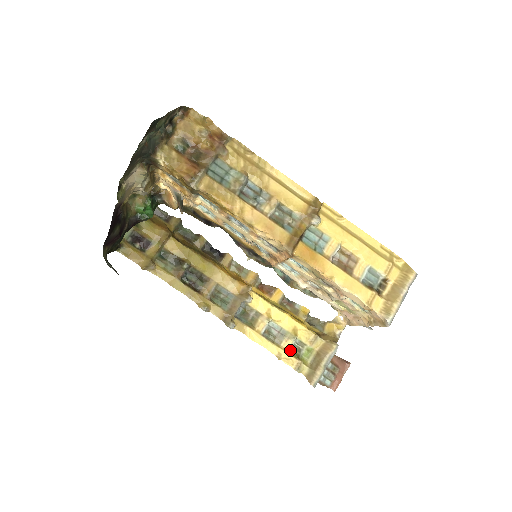
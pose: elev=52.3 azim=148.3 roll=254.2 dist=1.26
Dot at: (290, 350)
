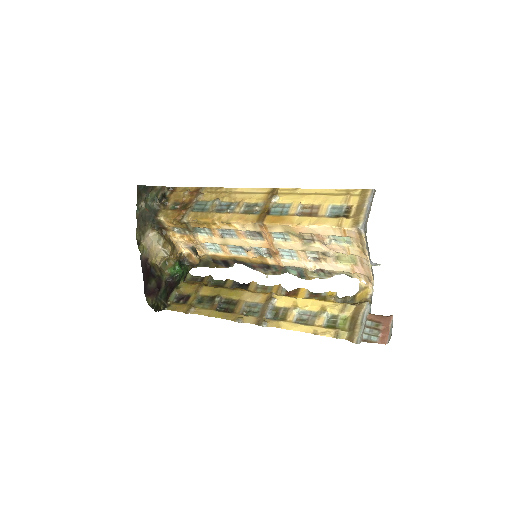
Dot at: (325, 325)
